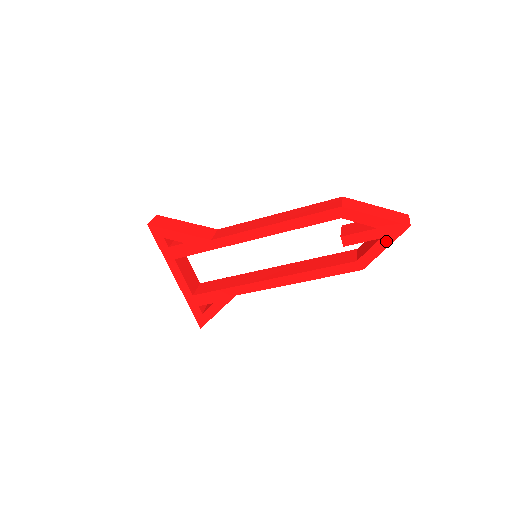
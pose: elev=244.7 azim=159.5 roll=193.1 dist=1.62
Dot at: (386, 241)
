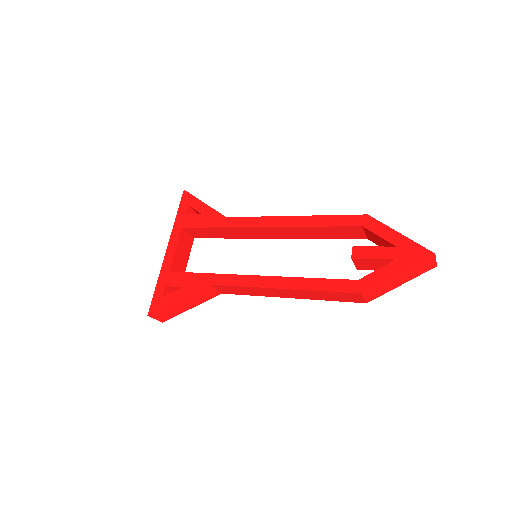
Dot at: (401, 264)
